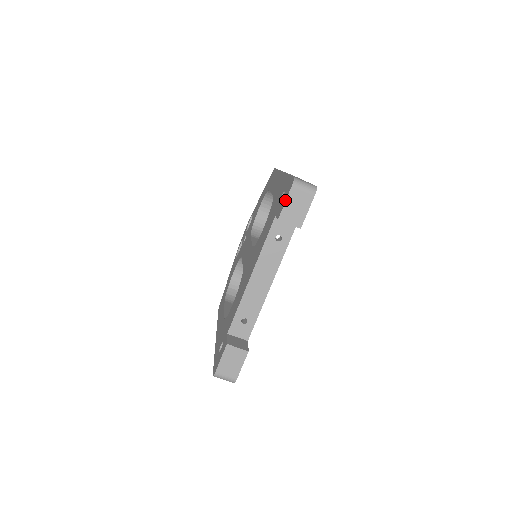
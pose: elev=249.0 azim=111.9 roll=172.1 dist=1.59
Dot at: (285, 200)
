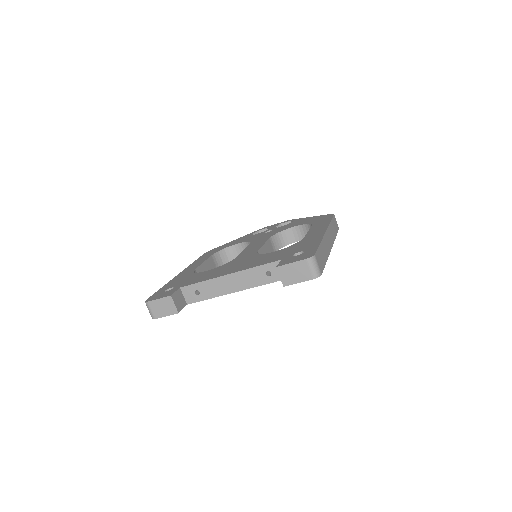
Dot at: (293, 261)
